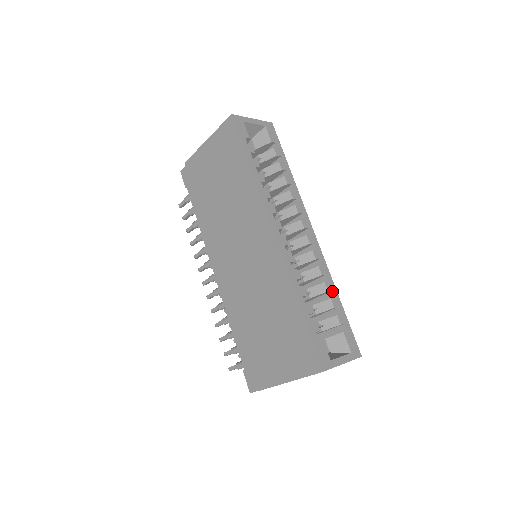
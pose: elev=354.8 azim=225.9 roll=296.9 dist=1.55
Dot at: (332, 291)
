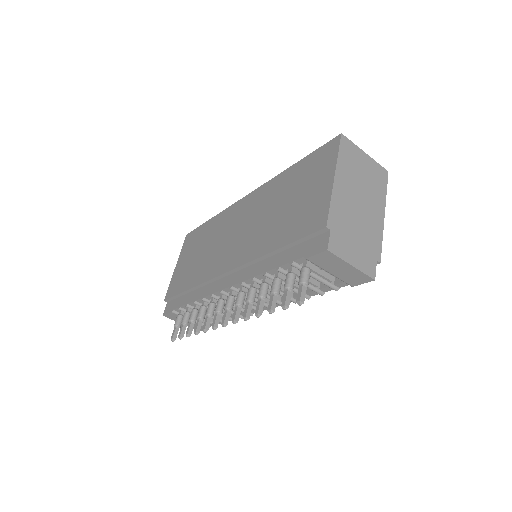
Dot at: occluded
